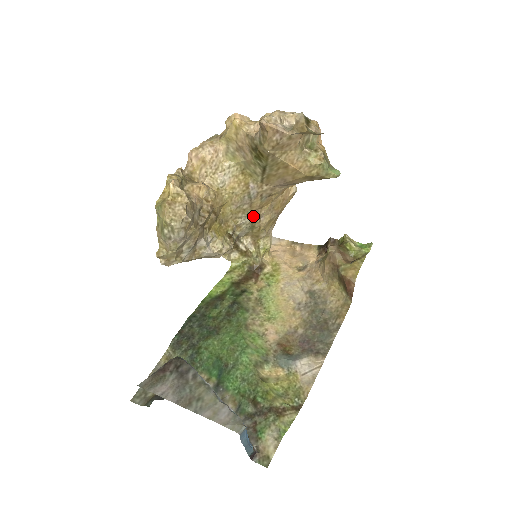
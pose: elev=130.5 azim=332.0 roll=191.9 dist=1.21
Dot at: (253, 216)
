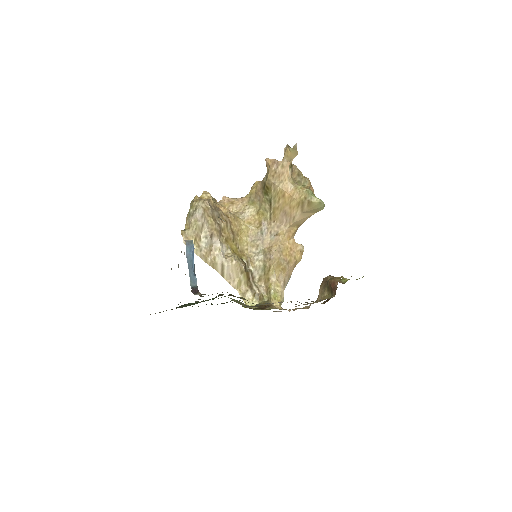
Dot at: (264, 253)
